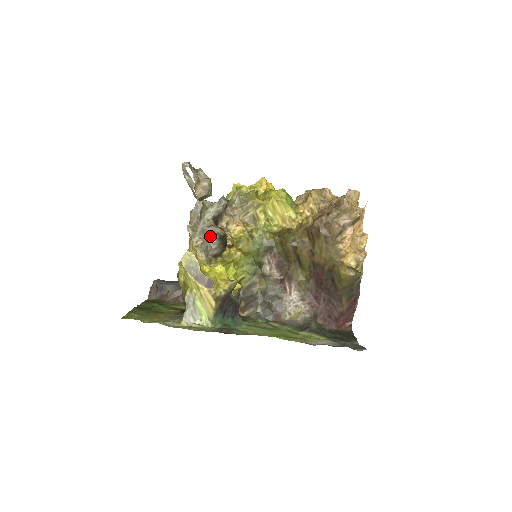
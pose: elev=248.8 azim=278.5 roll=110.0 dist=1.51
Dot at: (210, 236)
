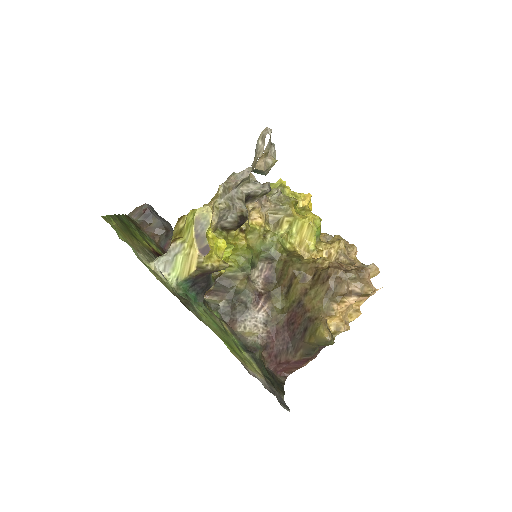
Dot at: (234, 208)
